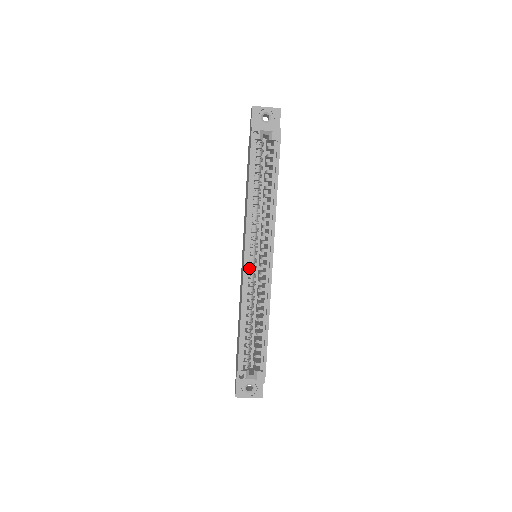
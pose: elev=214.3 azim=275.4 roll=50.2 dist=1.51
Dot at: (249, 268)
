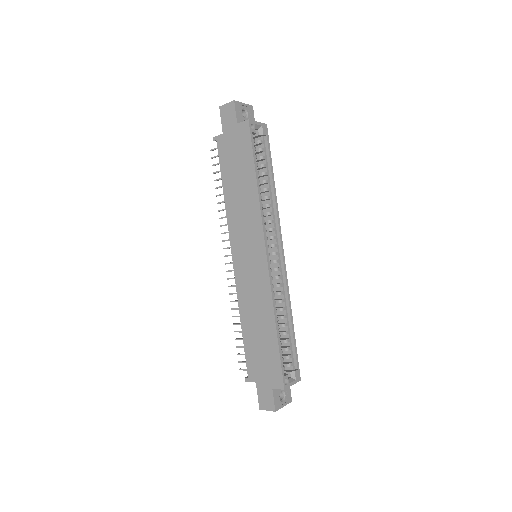
Dot at: occluded
